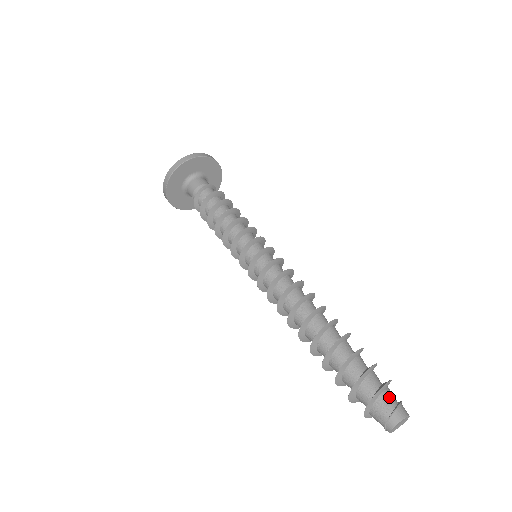
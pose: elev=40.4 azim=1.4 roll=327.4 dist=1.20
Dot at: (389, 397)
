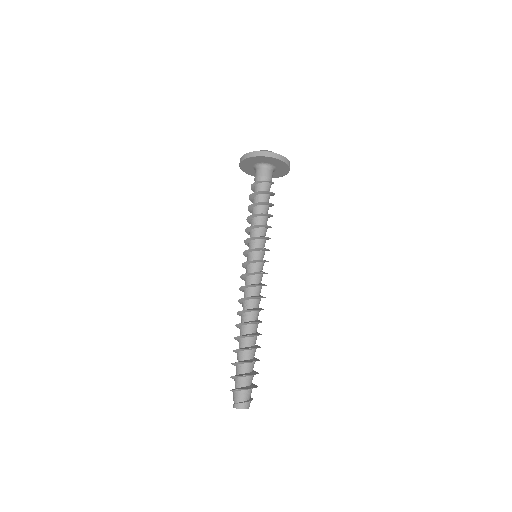
Dot at: (247, 395)
